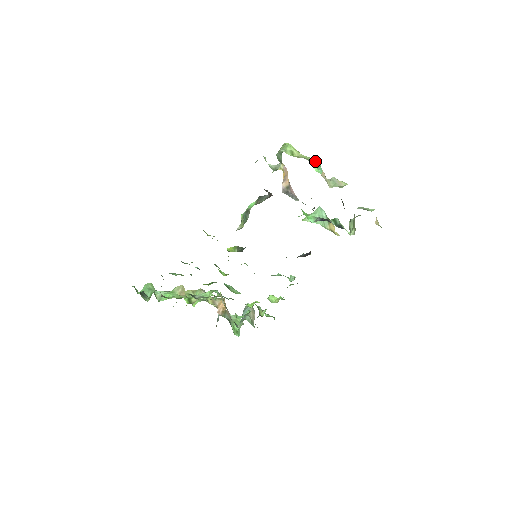
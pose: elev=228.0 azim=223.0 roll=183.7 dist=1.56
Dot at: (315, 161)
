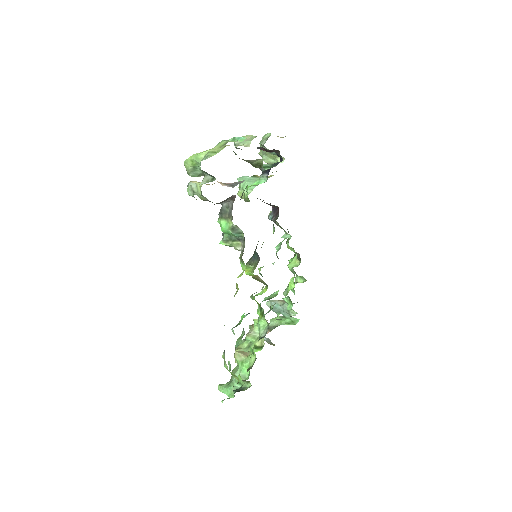
Dot at: occluded
